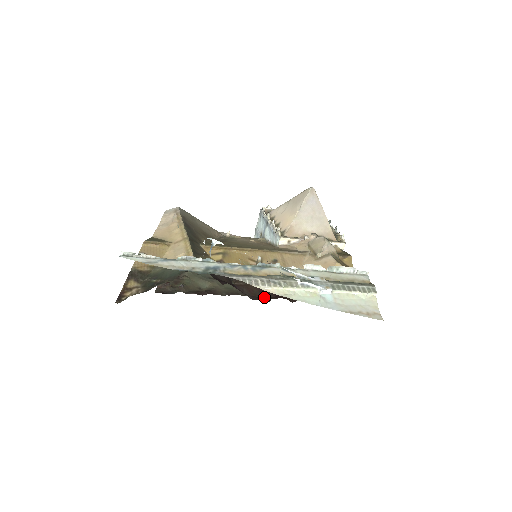
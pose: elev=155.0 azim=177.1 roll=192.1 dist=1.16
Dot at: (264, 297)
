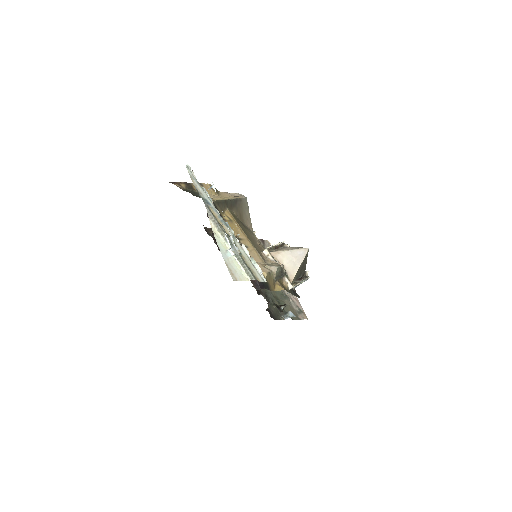
Dot at: occluded
